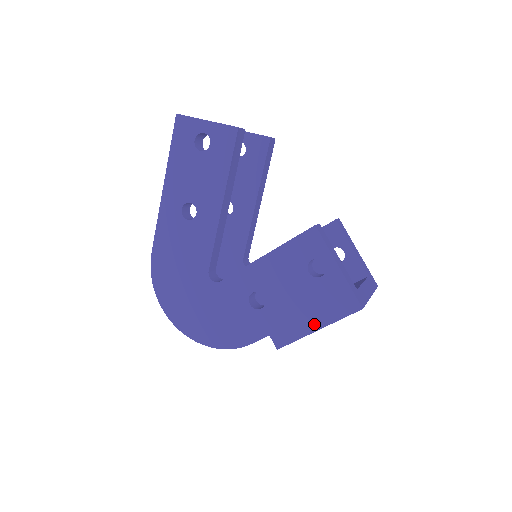
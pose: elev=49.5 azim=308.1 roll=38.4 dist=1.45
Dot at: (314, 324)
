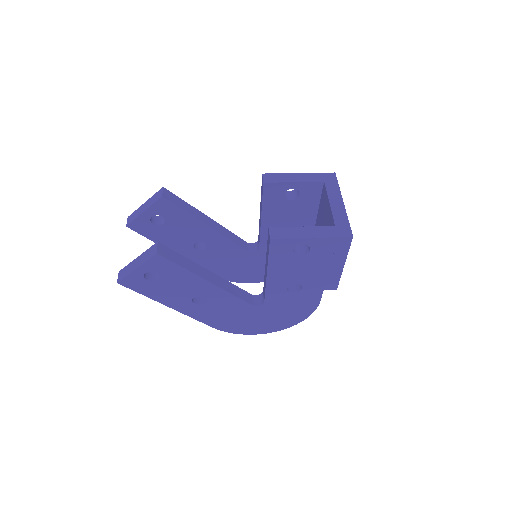
Dot at: (338, 266)
